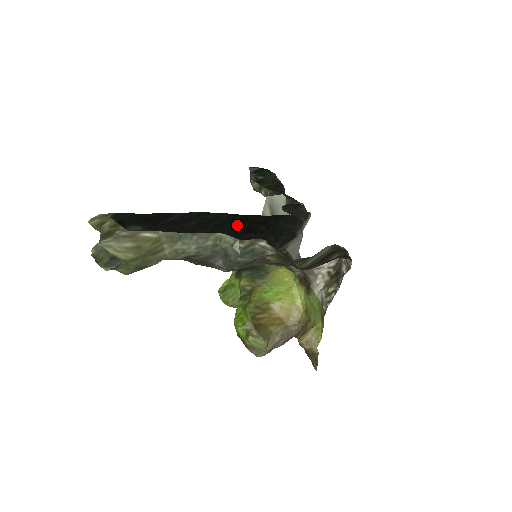
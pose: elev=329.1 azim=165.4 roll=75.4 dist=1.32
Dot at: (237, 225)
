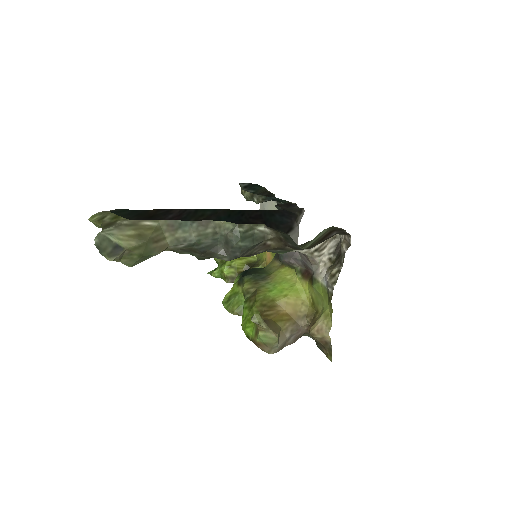
Dot at: (234, 221)
